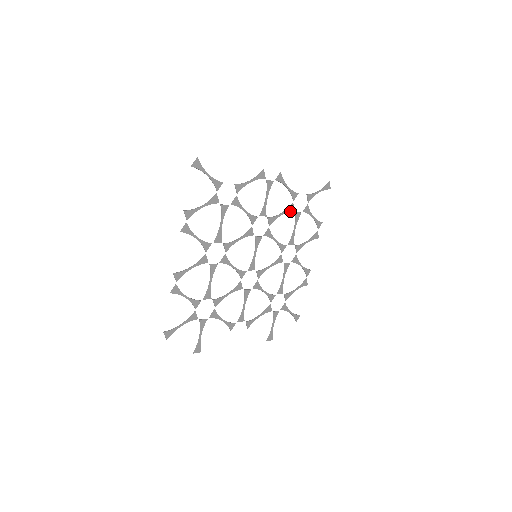
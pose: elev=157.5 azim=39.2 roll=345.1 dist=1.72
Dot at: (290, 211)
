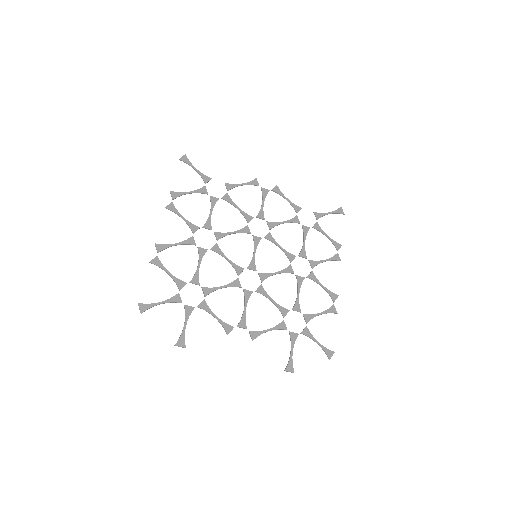
Dot at: (295, 222)
